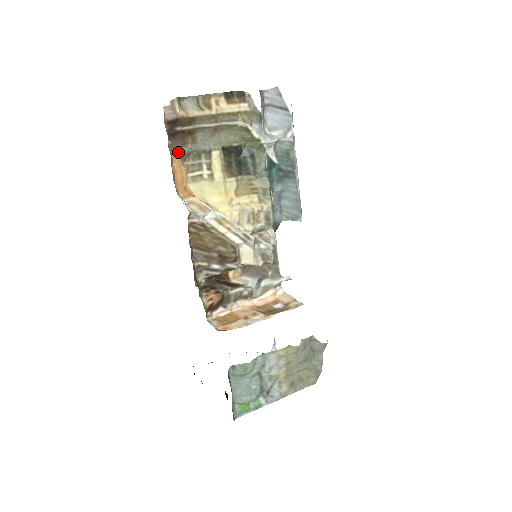
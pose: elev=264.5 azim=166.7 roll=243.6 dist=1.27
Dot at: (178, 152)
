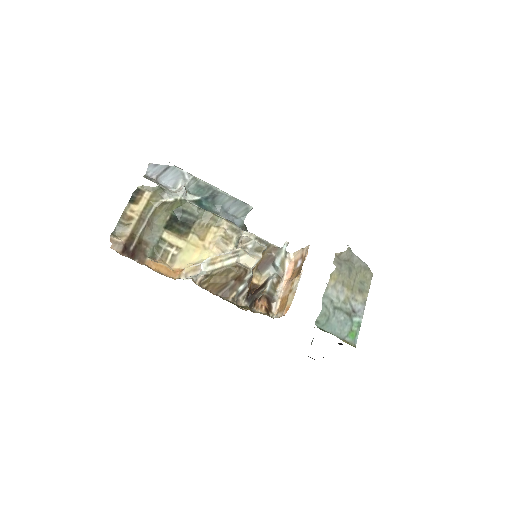
Dot at: (147, 259)
